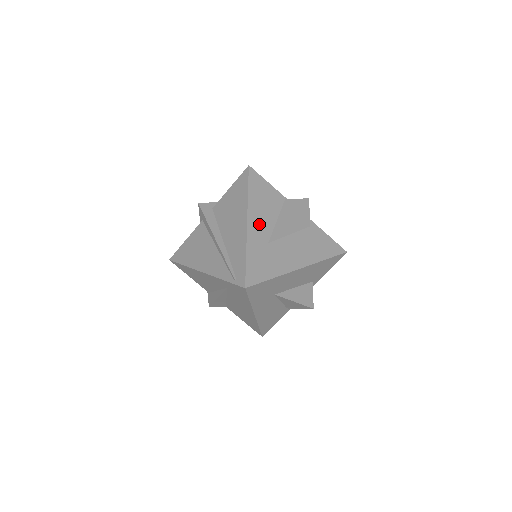
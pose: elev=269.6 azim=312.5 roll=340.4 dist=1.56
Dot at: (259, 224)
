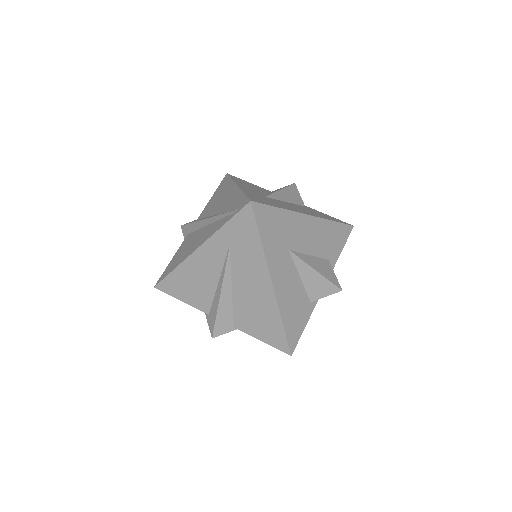
Dot at: (250, 189)
